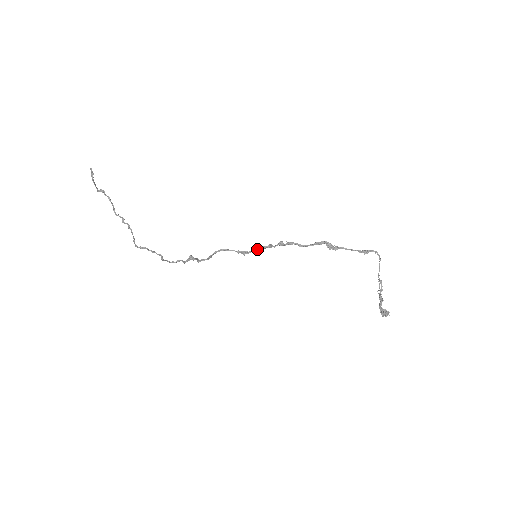
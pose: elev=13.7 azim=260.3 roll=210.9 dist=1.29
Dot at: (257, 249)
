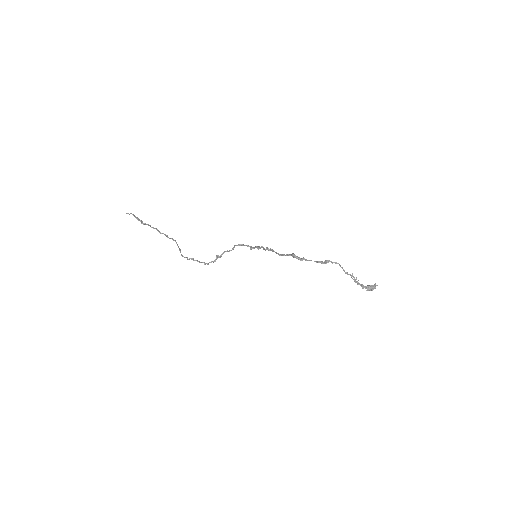
Dot at: (257, 247)
